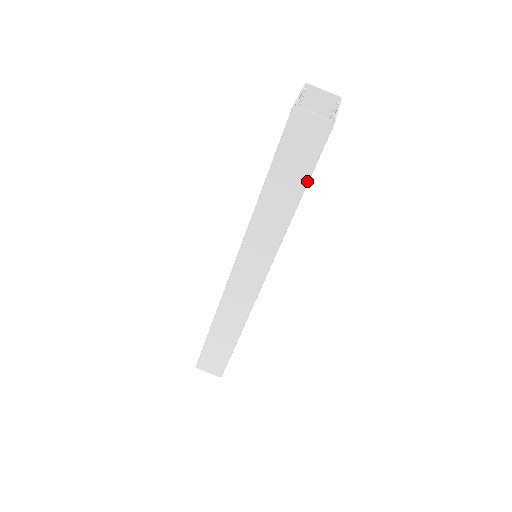
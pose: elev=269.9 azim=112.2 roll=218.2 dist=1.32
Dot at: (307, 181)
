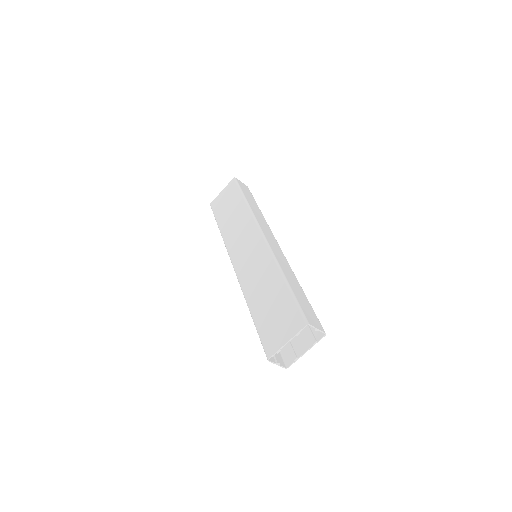
Dot at: occluded
